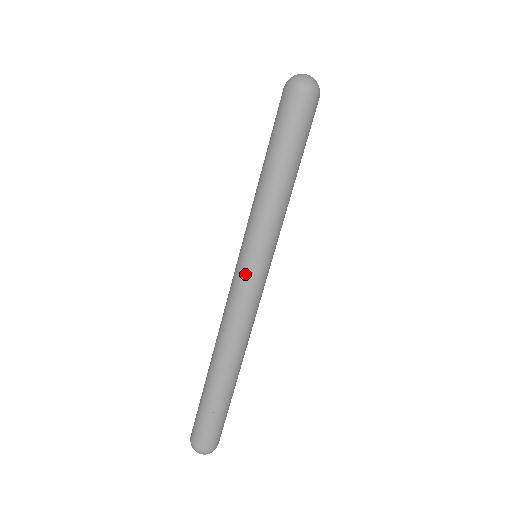
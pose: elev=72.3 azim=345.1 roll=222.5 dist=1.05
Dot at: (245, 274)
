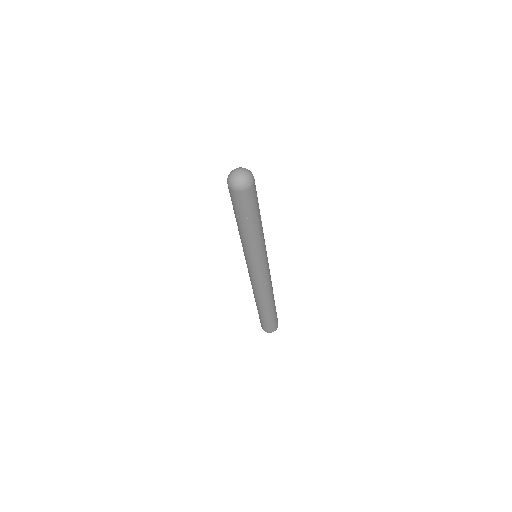
Dot at: (252, 270)
